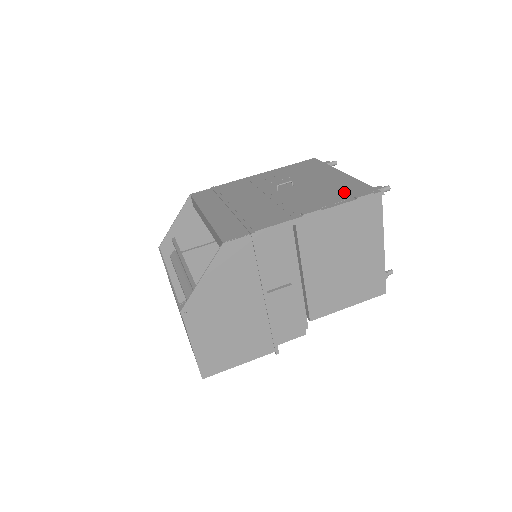
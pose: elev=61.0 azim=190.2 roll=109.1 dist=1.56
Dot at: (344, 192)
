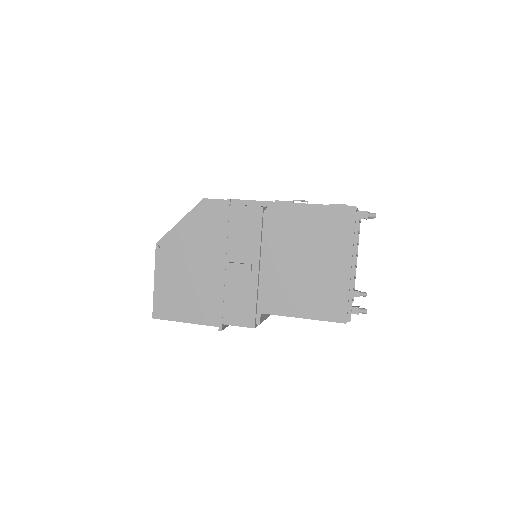
Dot at: occluded
